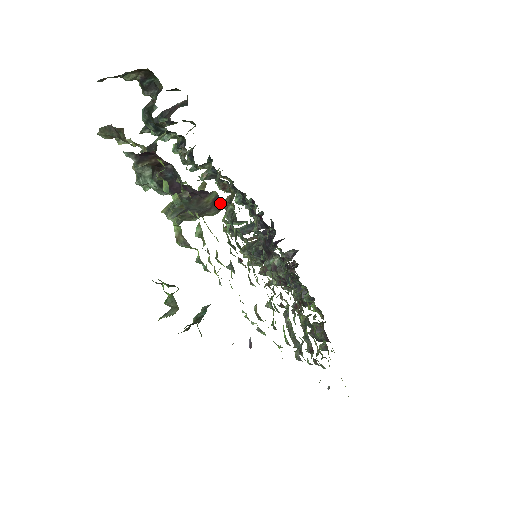
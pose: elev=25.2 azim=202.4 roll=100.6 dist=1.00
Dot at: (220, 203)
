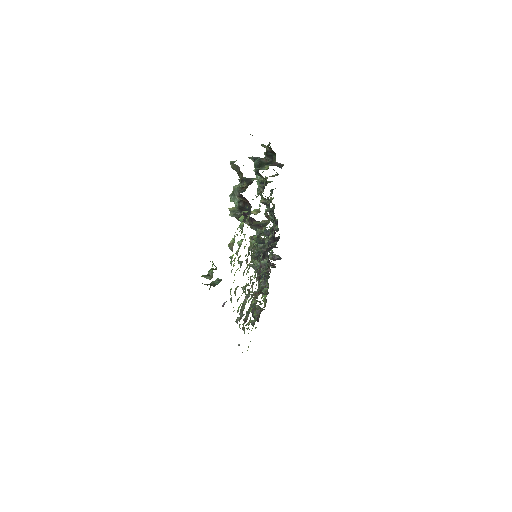
Dot at: (259, 226)
